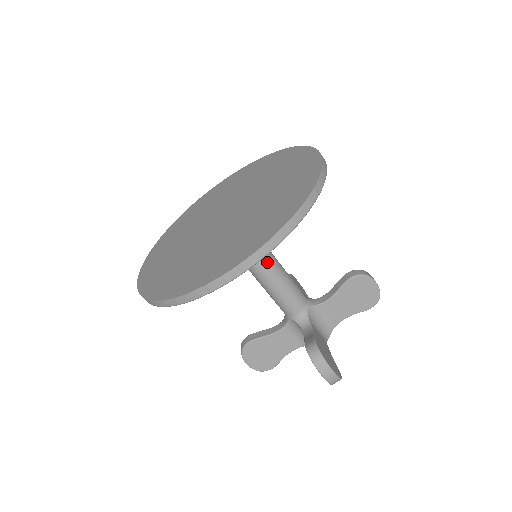
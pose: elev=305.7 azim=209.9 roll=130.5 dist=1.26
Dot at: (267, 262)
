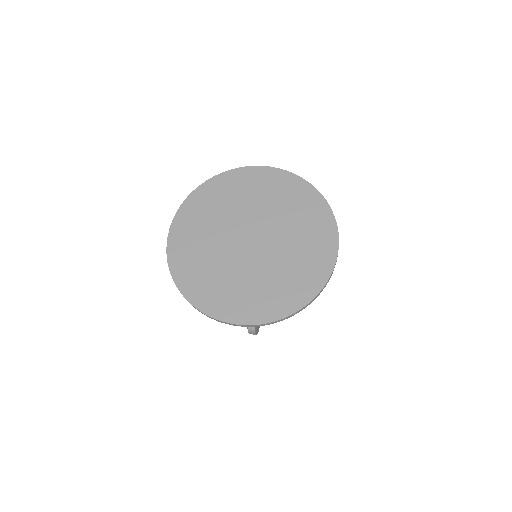
Dot at: occluded
